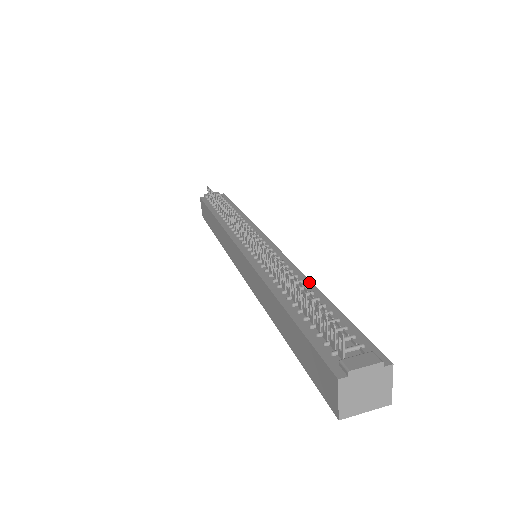
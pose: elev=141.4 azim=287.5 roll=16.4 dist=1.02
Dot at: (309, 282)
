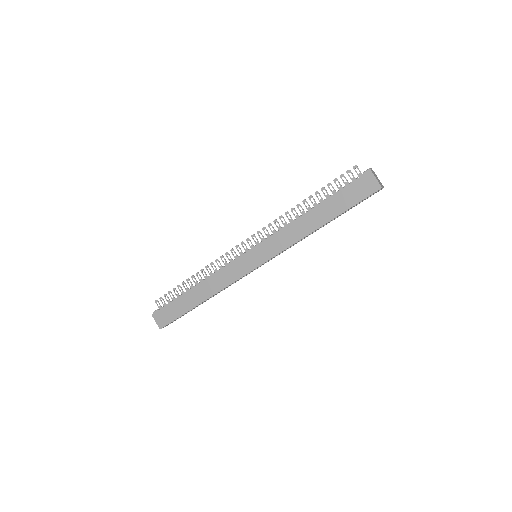
Dot at: occluded
